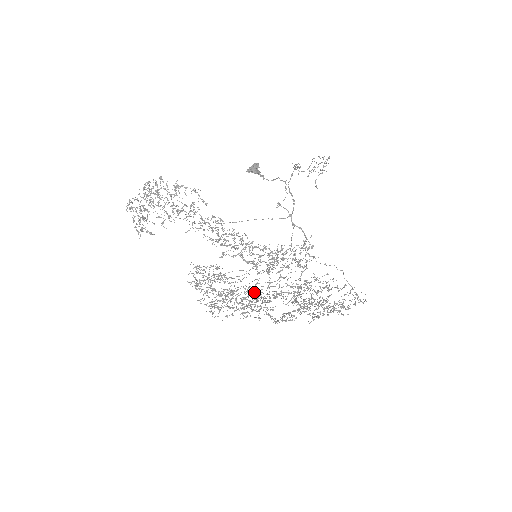
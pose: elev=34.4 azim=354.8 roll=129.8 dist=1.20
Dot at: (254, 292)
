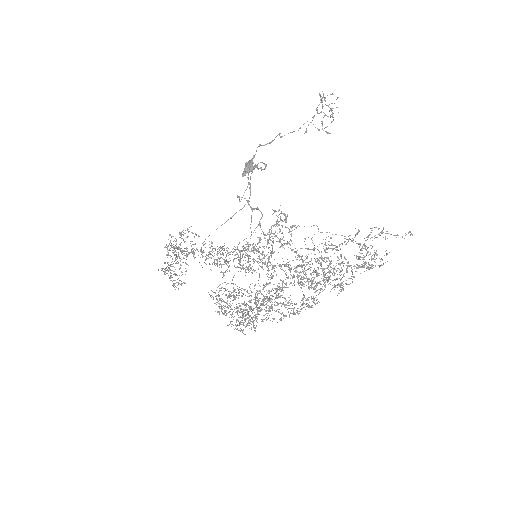
Dot at: occluded
